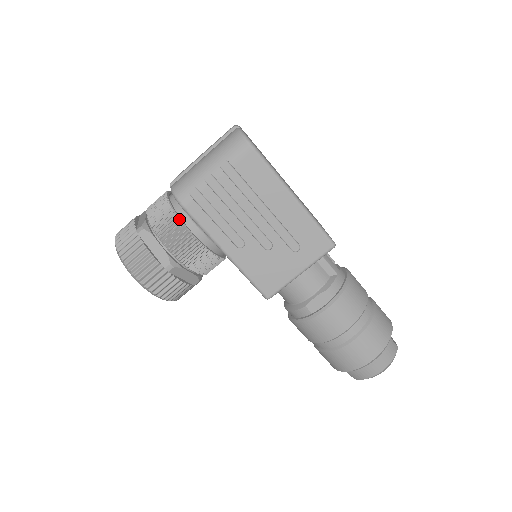
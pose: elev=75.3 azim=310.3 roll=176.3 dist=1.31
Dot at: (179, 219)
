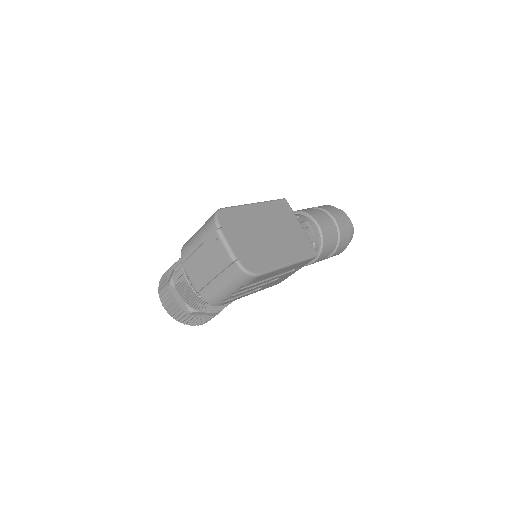
Dot at: occluded
